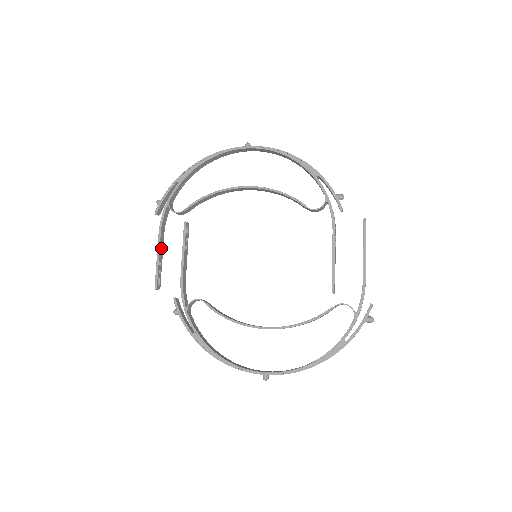
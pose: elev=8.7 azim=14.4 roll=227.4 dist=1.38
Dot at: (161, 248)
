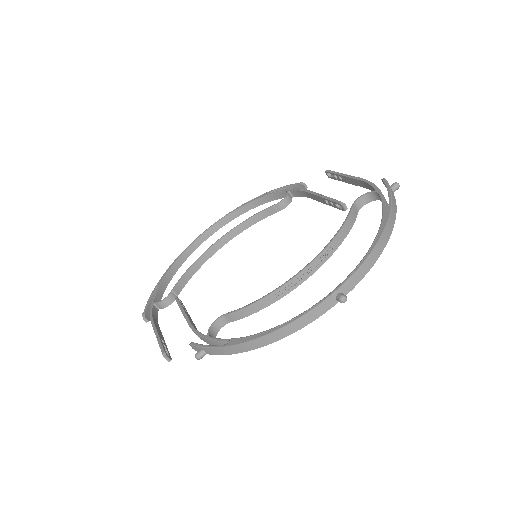
Dot at: (159, 332)
